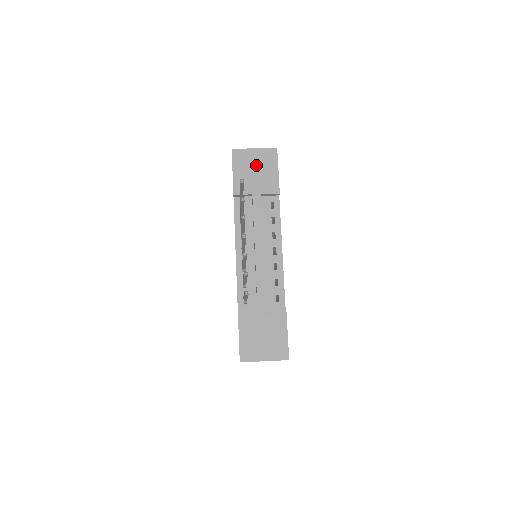
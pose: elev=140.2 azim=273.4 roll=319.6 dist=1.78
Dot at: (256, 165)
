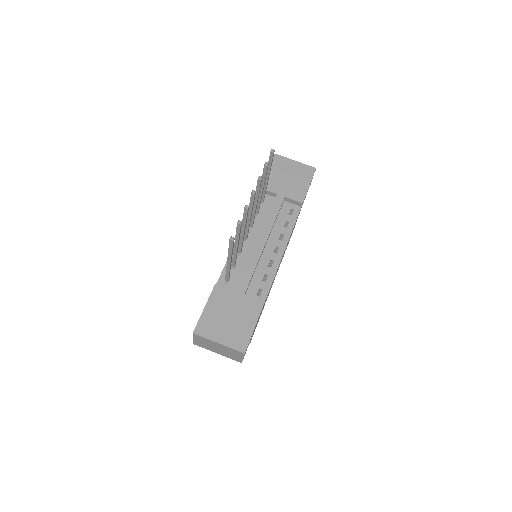
Dot at: (291, 173)
